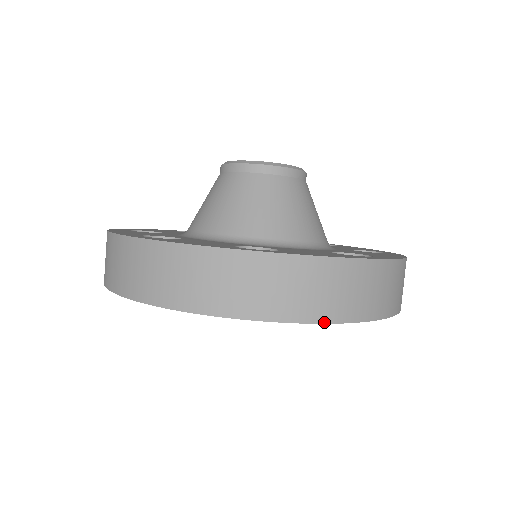
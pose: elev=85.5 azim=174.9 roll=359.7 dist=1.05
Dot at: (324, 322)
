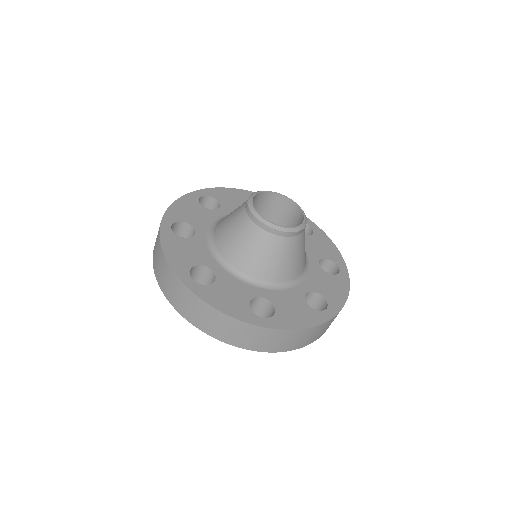
Dot at: (207, 333)
